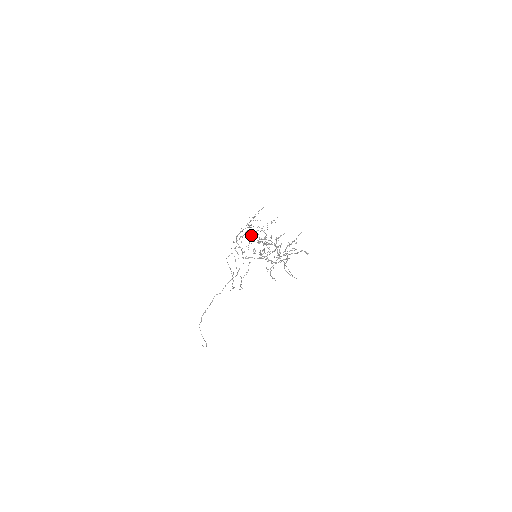
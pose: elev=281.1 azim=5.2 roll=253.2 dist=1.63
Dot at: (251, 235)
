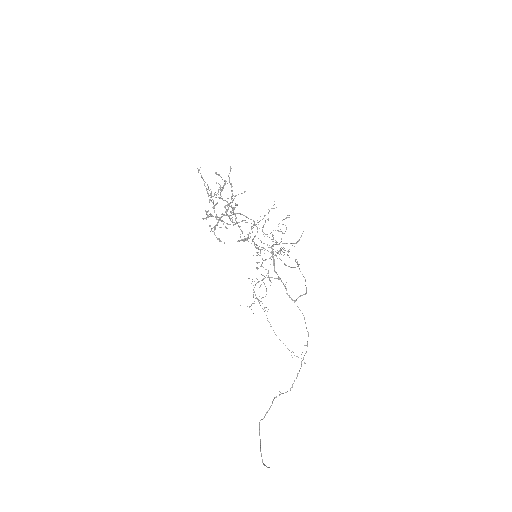
Dot at: occluded
